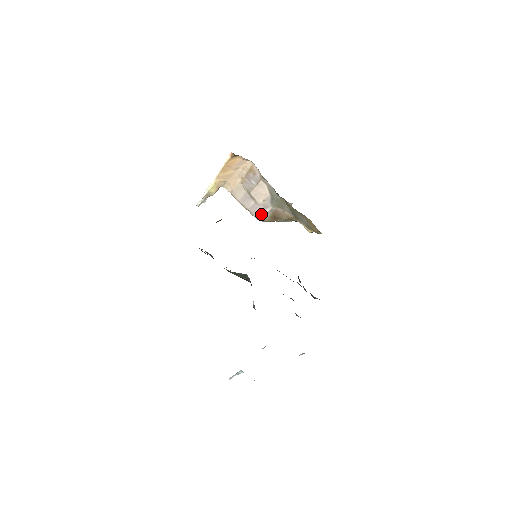
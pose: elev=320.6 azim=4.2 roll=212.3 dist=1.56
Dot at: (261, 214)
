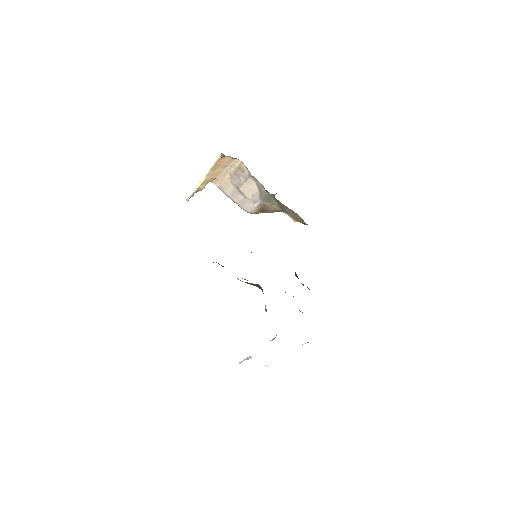
Dot at: (250, 208)
